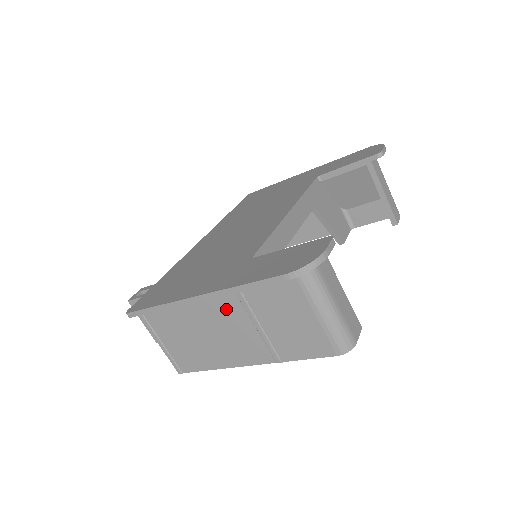
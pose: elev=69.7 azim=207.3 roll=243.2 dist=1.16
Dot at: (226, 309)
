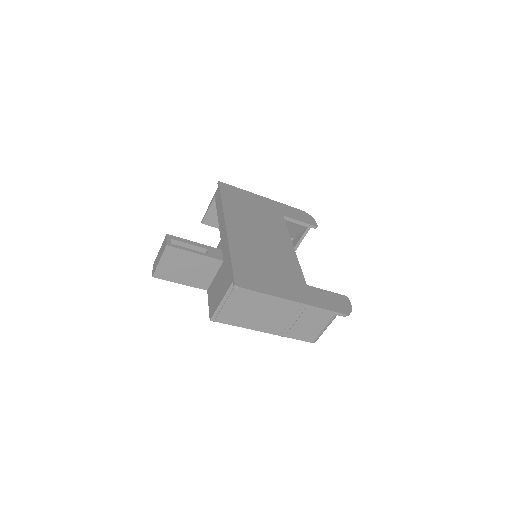
Dot at: (289, 307)
